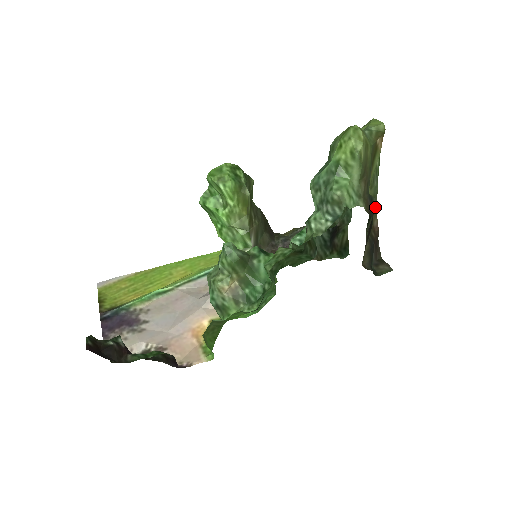
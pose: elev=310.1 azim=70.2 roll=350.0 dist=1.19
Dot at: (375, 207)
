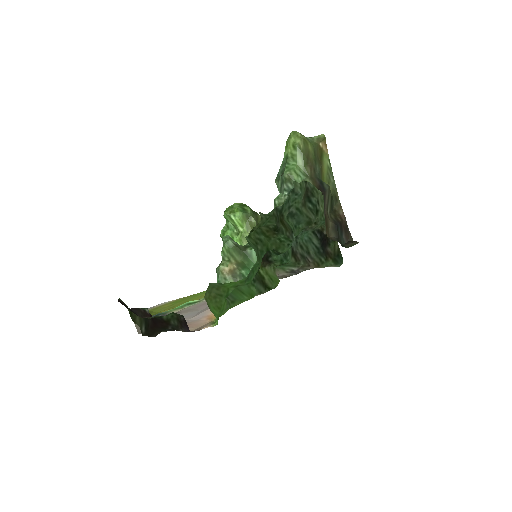
Dot at: (326, 188)
